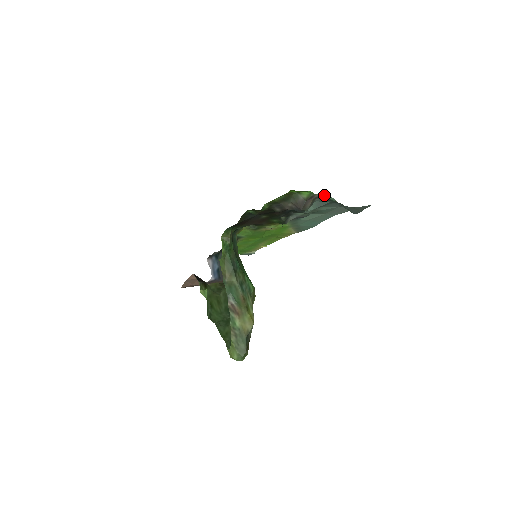
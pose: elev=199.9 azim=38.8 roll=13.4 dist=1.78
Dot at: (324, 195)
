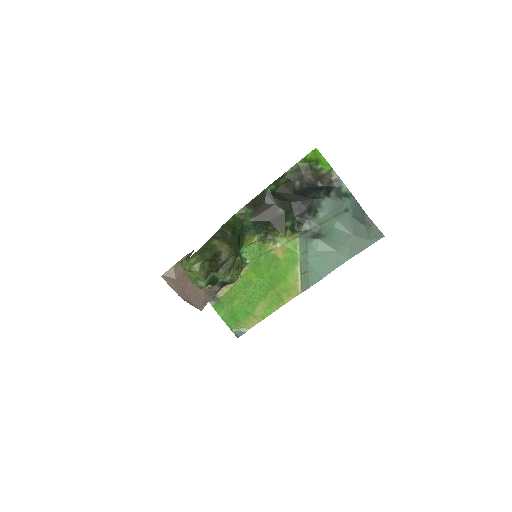
Dot at: (341, 181)
